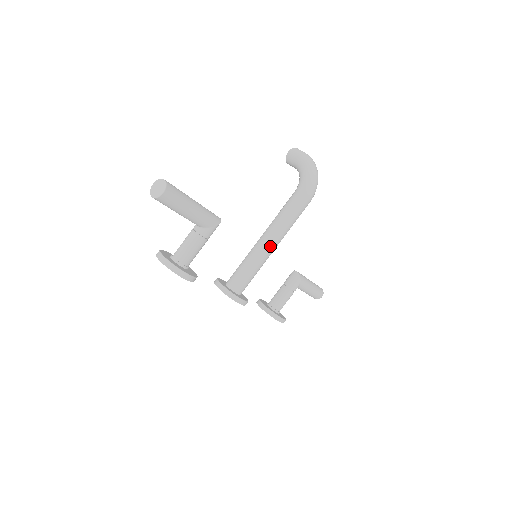
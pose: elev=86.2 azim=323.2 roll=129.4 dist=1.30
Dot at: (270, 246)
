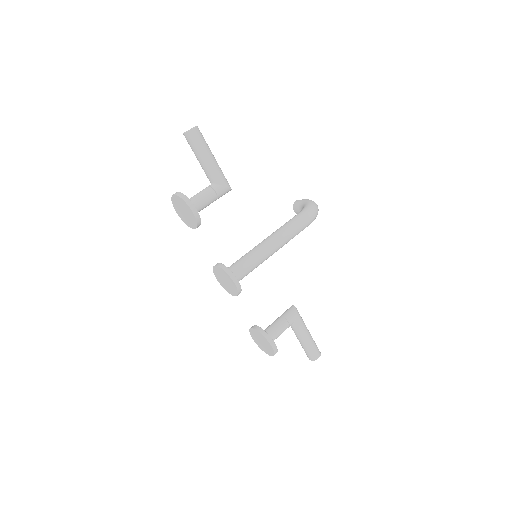
Dot at: (270, 244)
